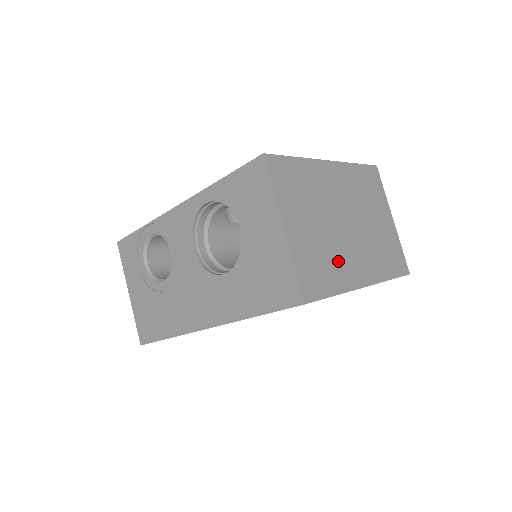
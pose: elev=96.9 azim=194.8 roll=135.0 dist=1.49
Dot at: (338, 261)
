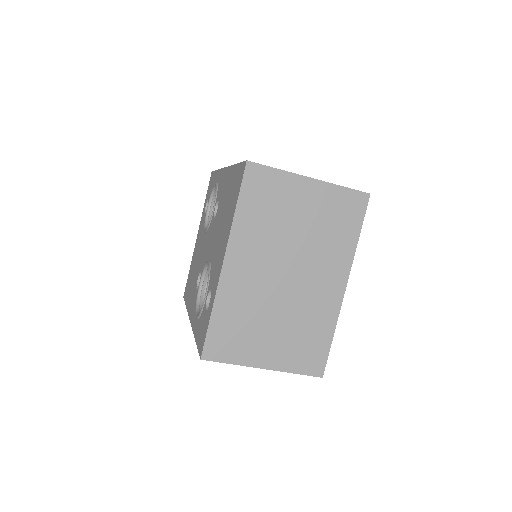
Dot at: (311, 315)
